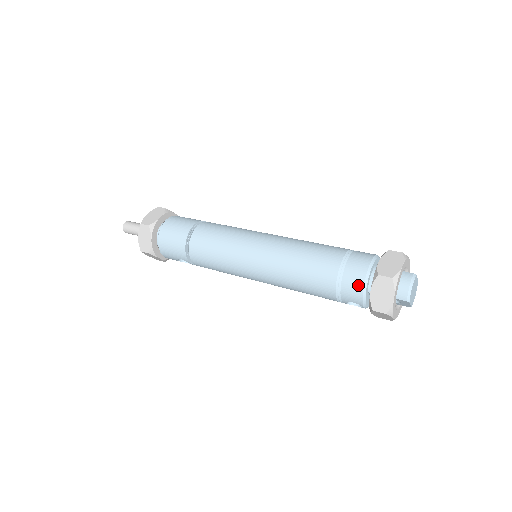
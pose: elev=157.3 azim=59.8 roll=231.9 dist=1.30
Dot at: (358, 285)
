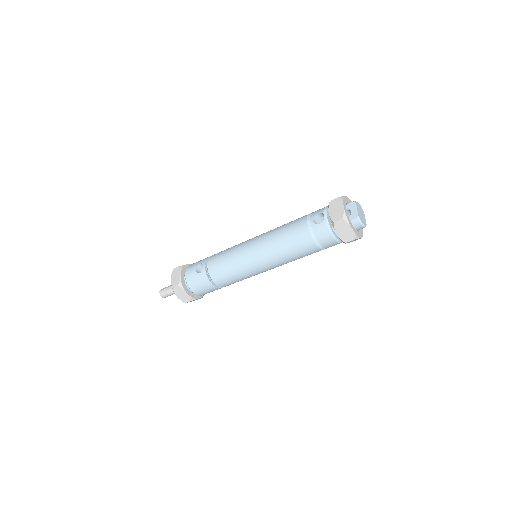
Dot at: occluded
